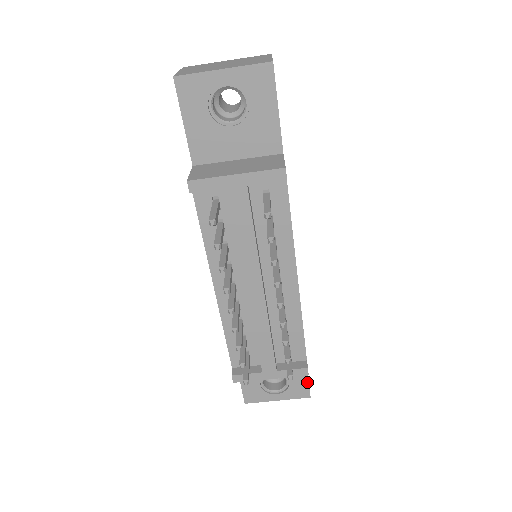
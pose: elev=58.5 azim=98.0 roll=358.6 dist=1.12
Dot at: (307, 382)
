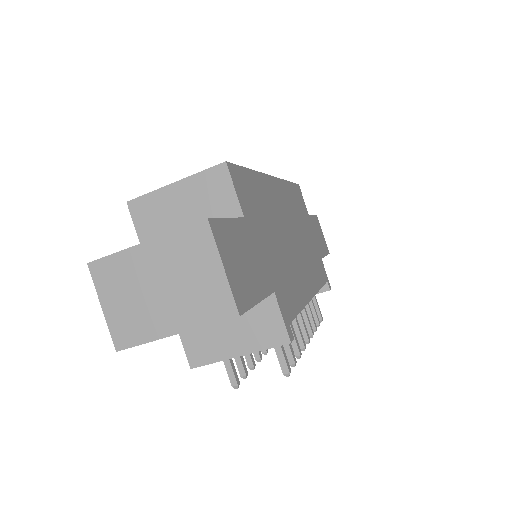
Dot at: occluded
